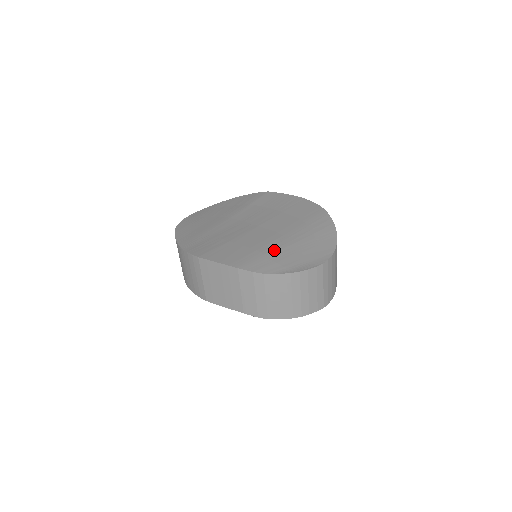
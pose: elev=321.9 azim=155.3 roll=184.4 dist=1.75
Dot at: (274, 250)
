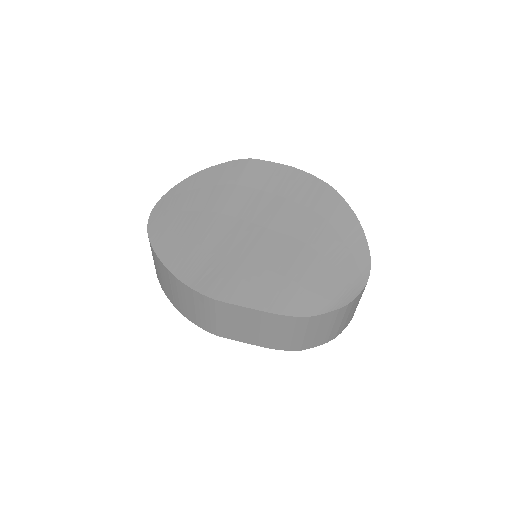
Dot at: (306, 273)
